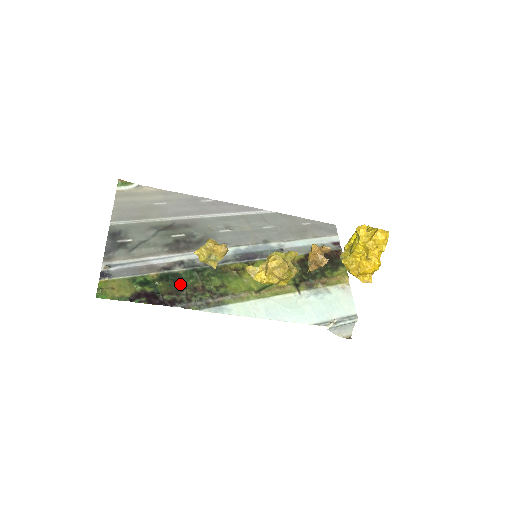
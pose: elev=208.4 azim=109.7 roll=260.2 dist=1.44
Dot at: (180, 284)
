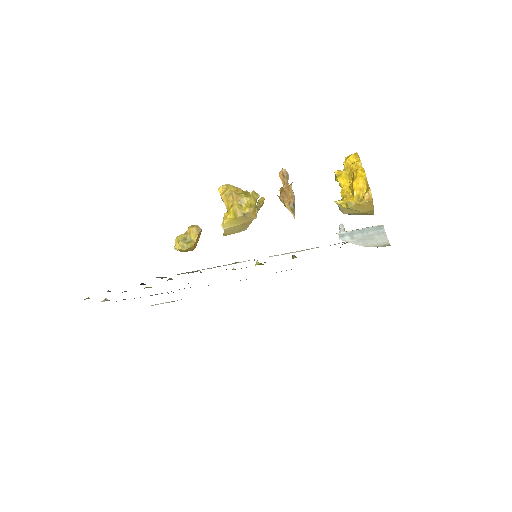
Dot at: occluded
